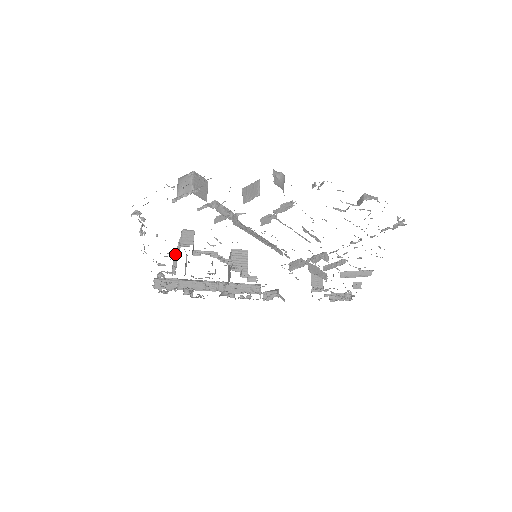
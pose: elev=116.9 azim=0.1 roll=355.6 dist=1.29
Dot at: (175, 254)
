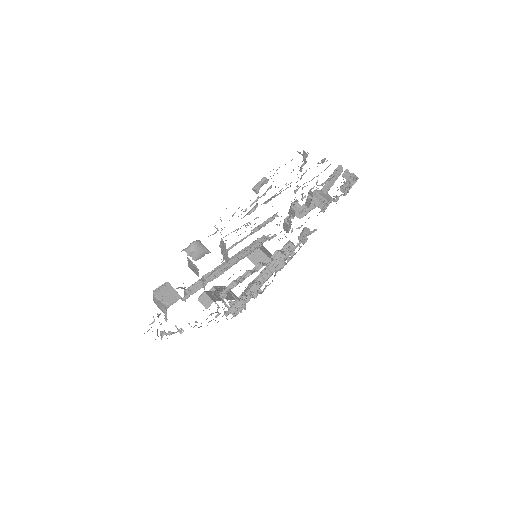
Dot at: occluded
